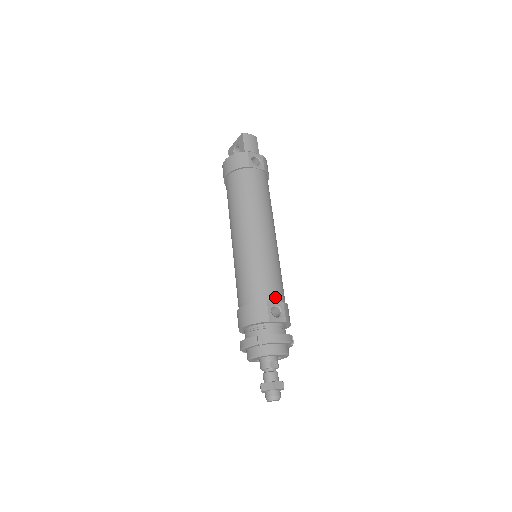
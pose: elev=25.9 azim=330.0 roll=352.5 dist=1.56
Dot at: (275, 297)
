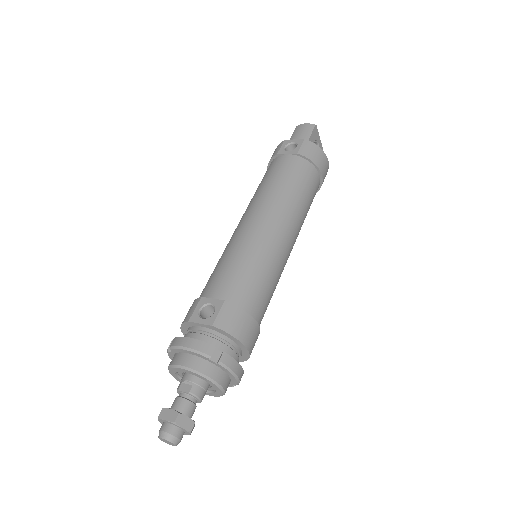
Dot at: (217, 293)
